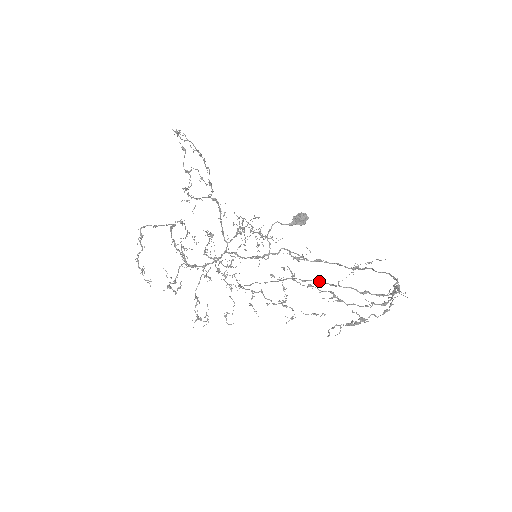
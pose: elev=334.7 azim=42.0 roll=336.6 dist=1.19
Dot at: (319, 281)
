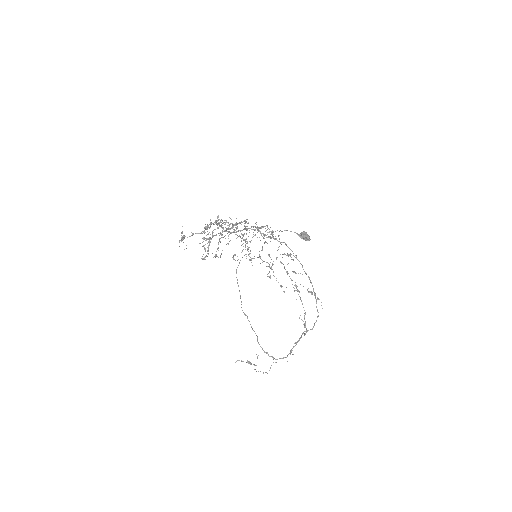
Dot at: occluded
